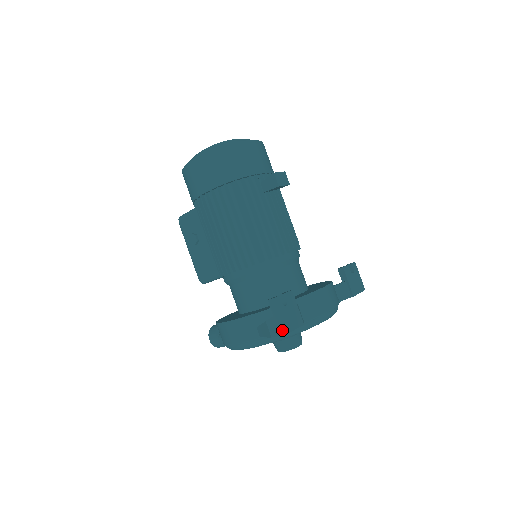
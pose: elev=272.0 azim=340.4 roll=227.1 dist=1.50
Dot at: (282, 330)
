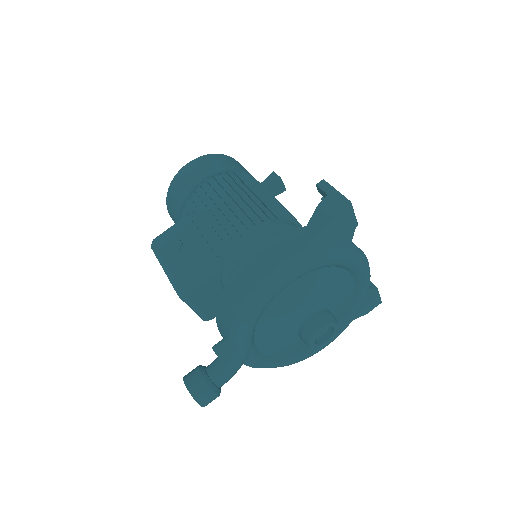
Dot at: (343, 201)
